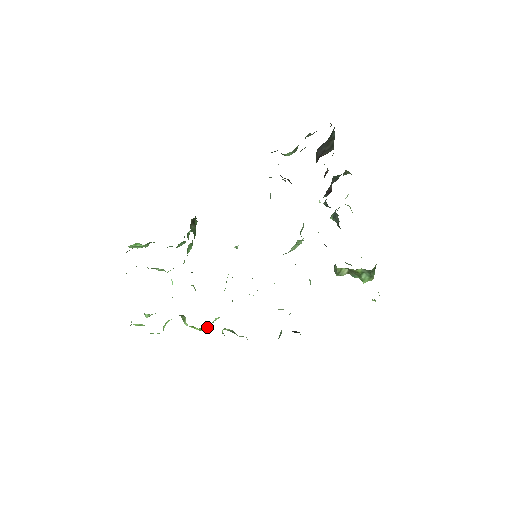
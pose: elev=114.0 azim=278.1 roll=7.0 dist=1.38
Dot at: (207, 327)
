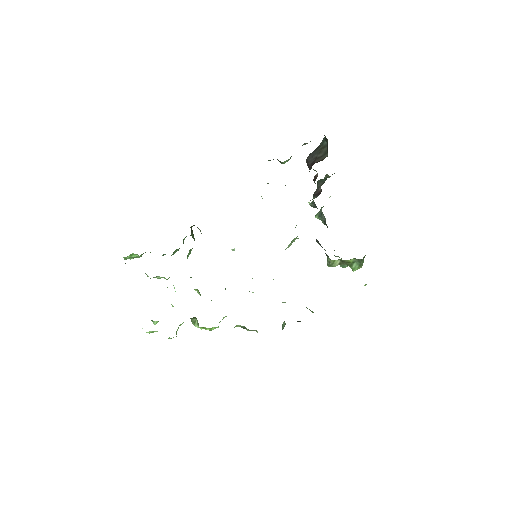
Dot at: (218, 326)
